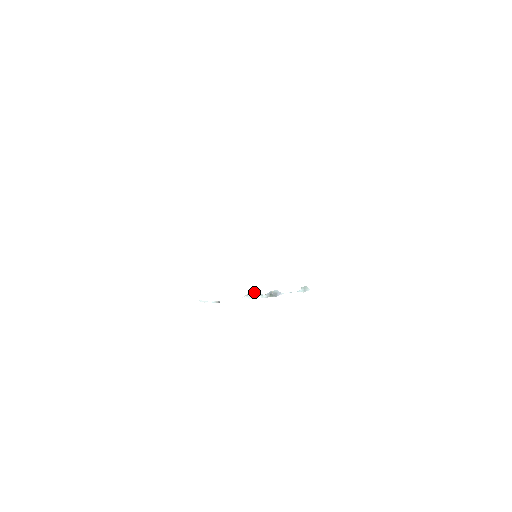
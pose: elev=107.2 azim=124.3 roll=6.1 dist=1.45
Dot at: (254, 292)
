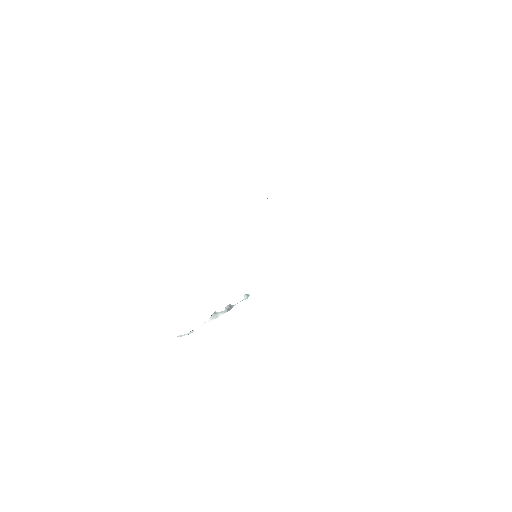
Dot at: (215, 312)
